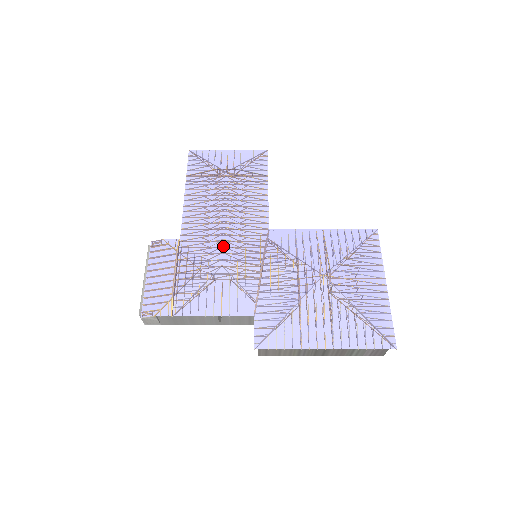
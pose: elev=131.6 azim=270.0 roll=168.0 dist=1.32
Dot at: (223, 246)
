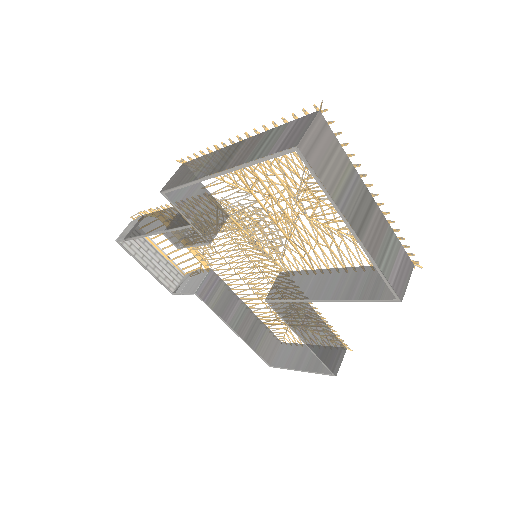
Dot at: (240, 243)
